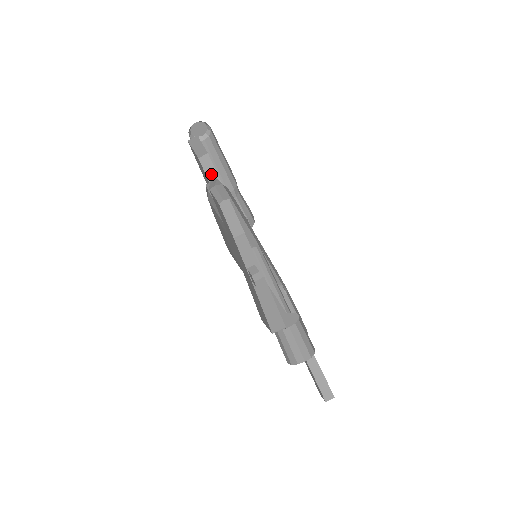
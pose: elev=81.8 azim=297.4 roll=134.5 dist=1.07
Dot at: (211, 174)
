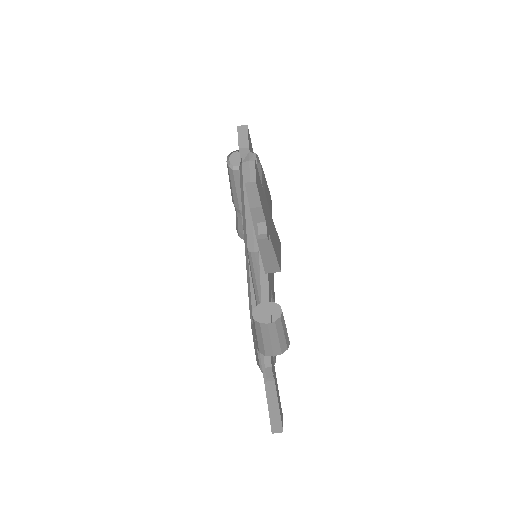
Dot at: occluded
